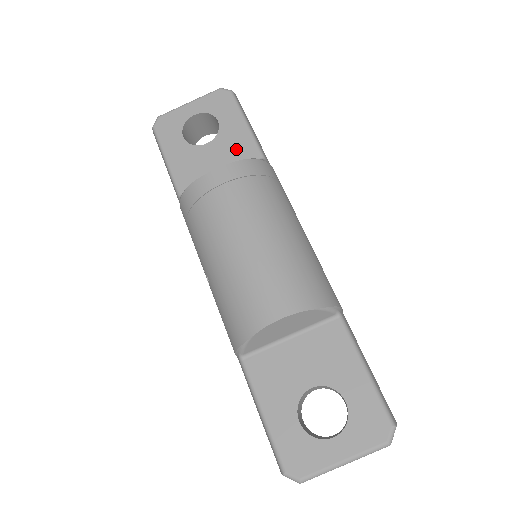
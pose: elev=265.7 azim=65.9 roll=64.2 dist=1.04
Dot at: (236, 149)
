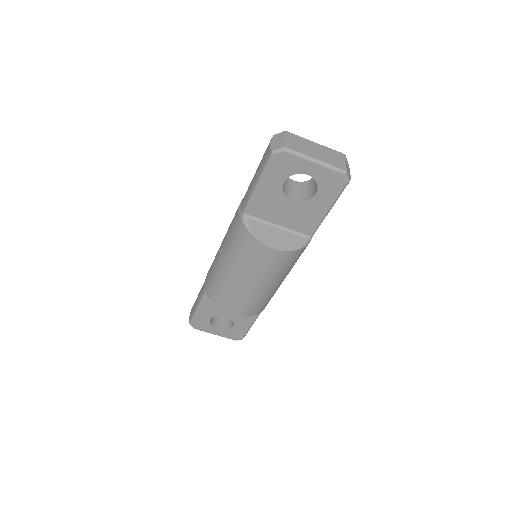
Dot at: (304, 219)
